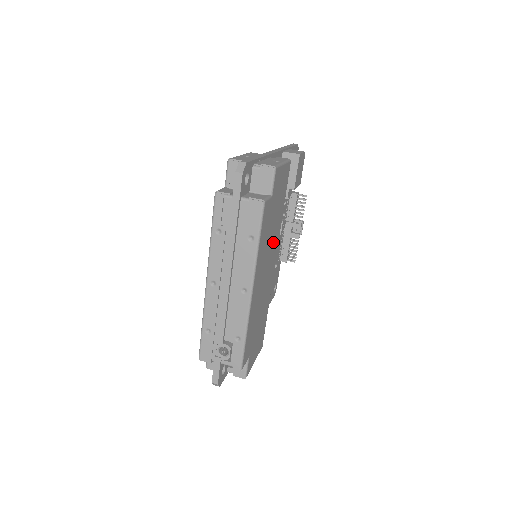
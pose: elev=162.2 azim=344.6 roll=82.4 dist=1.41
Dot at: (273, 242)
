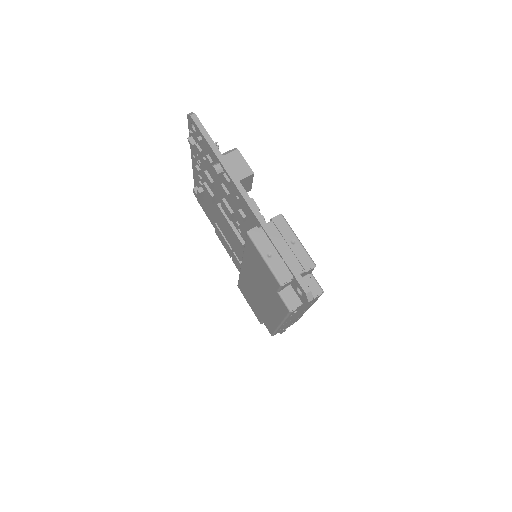
Dot at: occluded
